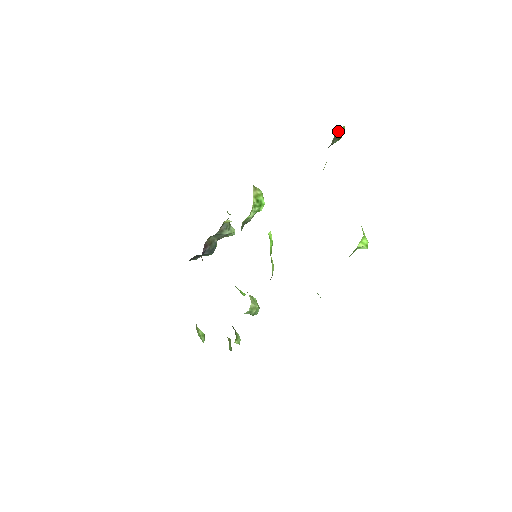
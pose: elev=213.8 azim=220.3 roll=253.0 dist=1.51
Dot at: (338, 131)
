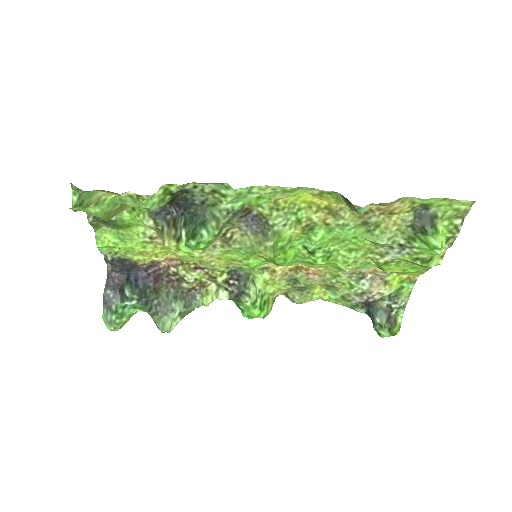
Dot at: (398, 318)
